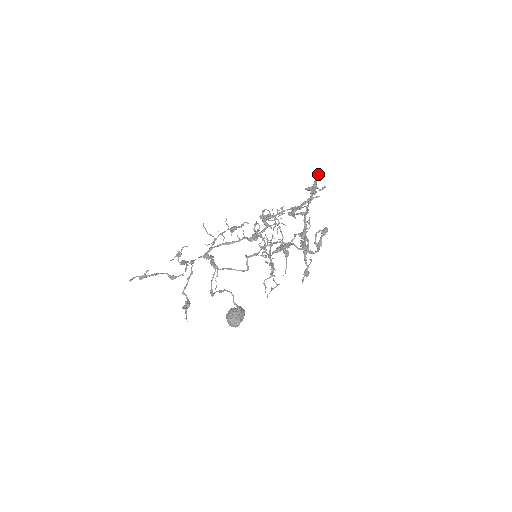
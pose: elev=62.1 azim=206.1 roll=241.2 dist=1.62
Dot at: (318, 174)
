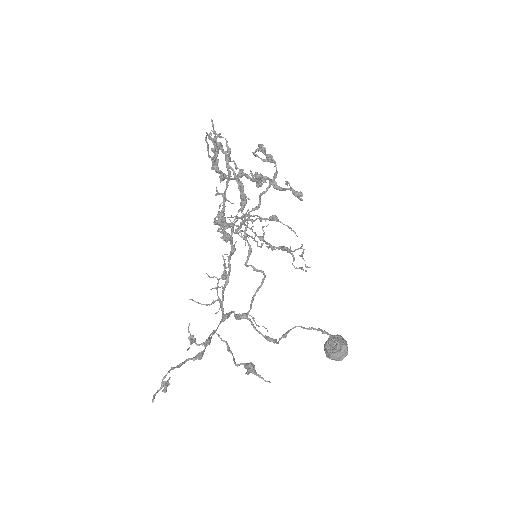
Dot at: occluded
